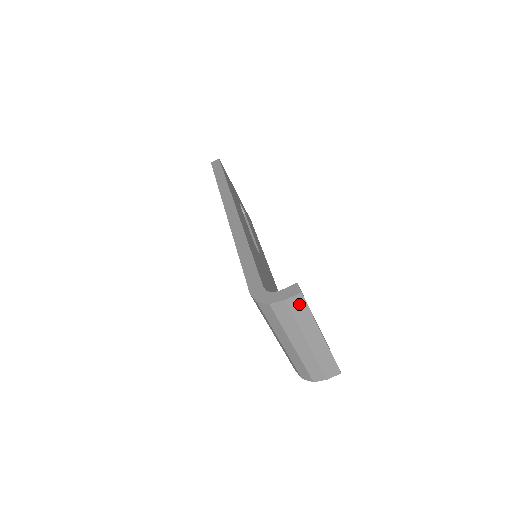
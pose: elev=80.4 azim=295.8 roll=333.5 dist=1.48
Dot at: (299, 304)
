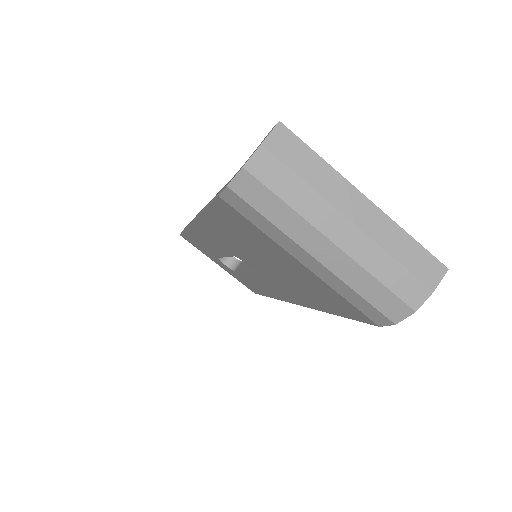
Dot at: (289, 146)
